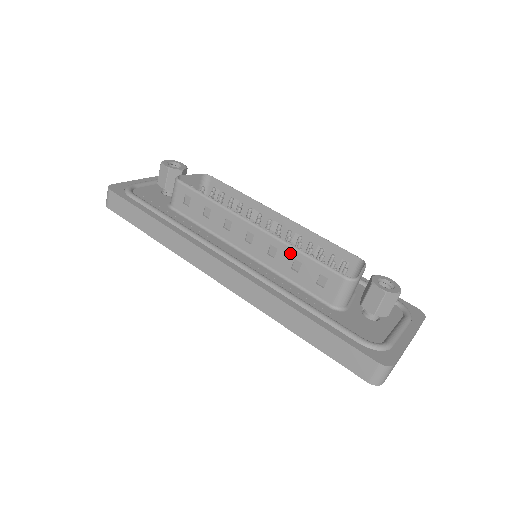
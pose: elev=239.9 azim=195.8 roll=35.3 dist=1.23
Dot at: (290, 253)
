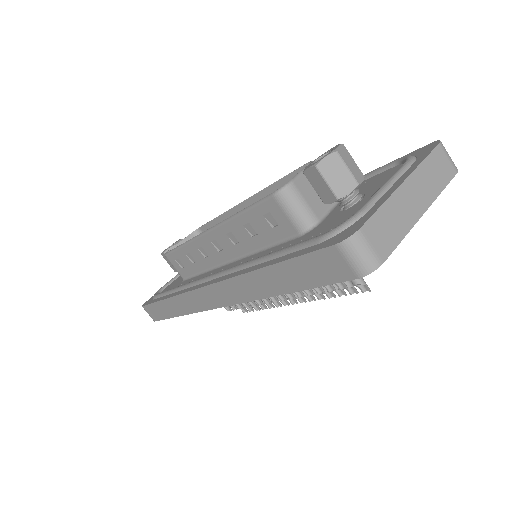
Dot at: (237, 224)
